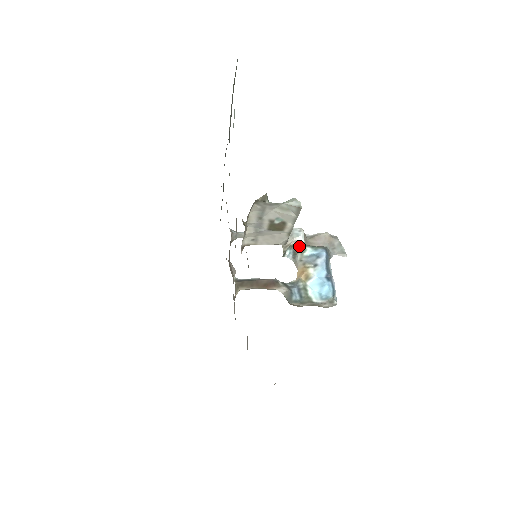
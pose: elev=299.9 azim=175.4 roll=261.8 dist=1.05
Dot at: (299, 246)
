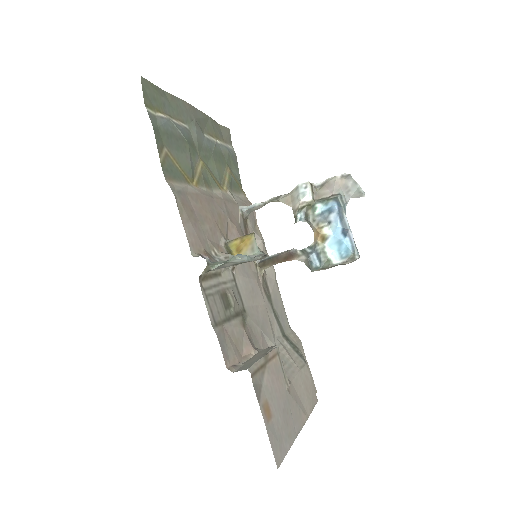
Dot at: (309, 205)
